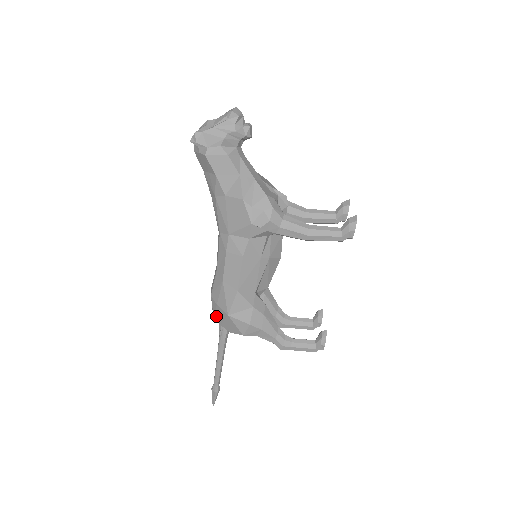
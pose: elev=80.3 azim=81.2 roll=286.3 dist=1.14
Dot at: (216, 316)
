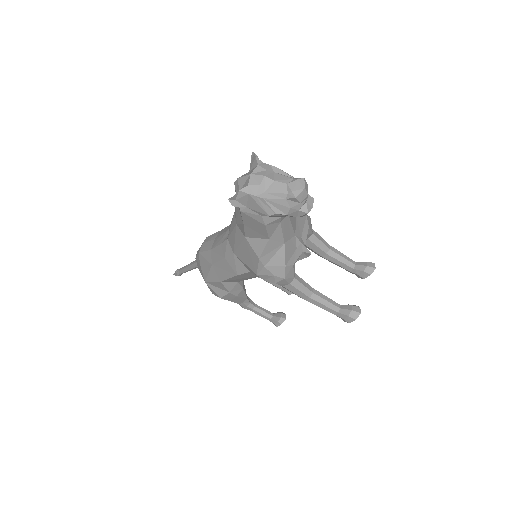
Dot at: (197, 263)
